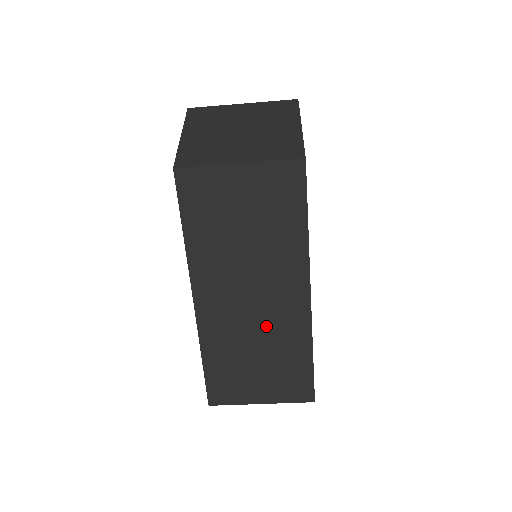
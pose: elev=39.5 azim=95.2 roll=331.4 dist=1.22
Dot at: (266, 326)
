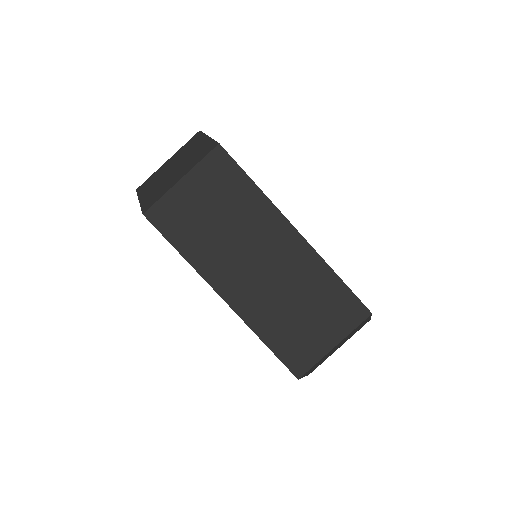
Dot at: (287, 279)
